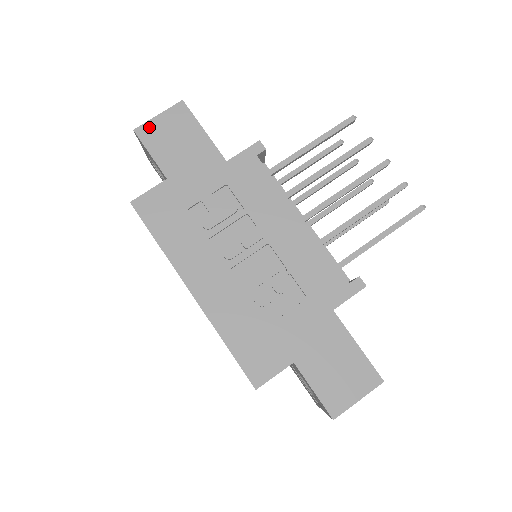
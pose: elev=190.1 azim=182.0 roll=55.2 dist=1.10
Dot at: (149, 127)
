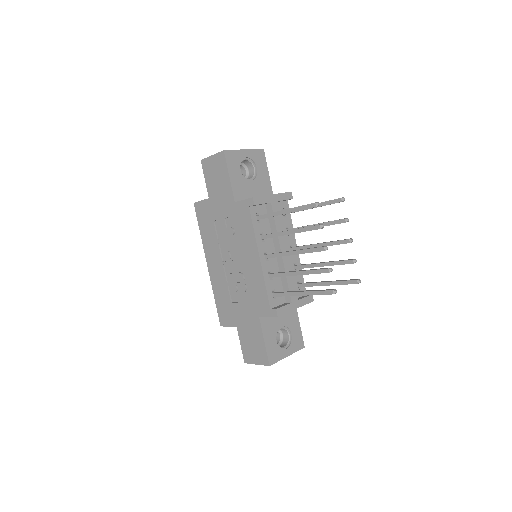
Dot at: (207, 162)
